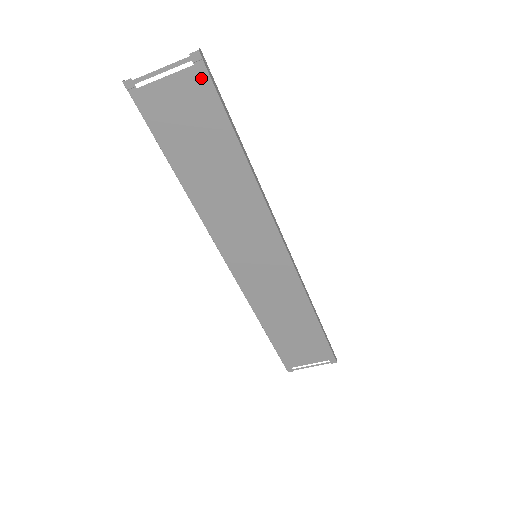
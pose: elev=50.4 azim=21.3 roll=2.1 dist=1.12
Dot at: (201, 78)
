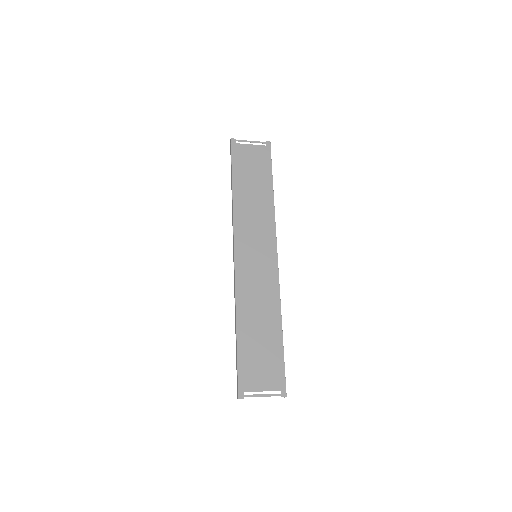
Dot at: (267, 151)
